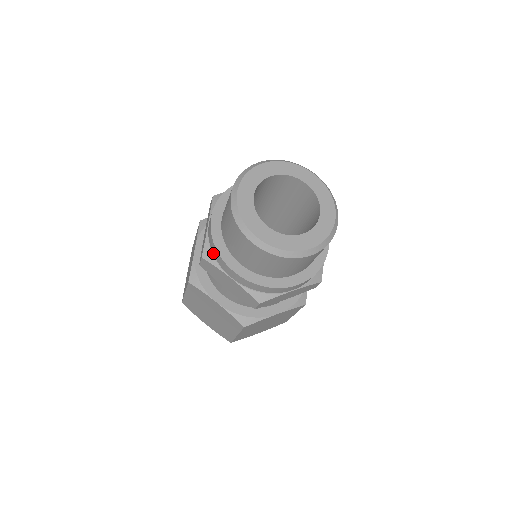
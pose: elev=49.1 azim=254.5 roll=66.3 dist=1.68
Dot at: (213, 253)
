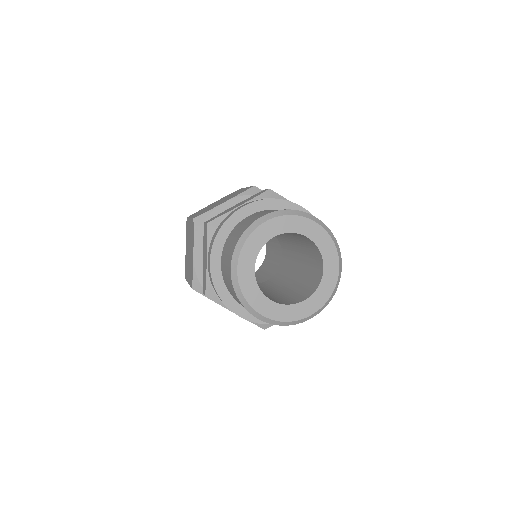
Dot at: (216, 293)
